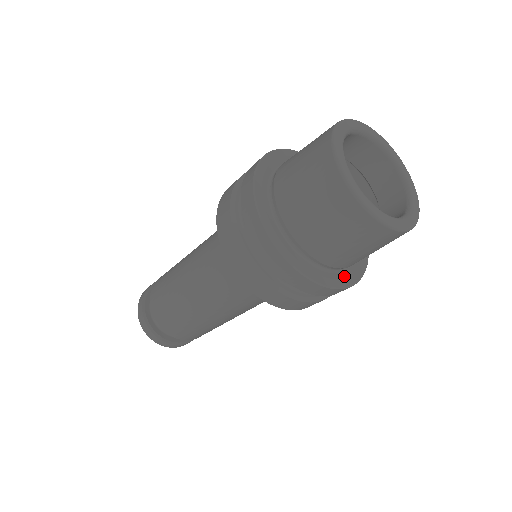
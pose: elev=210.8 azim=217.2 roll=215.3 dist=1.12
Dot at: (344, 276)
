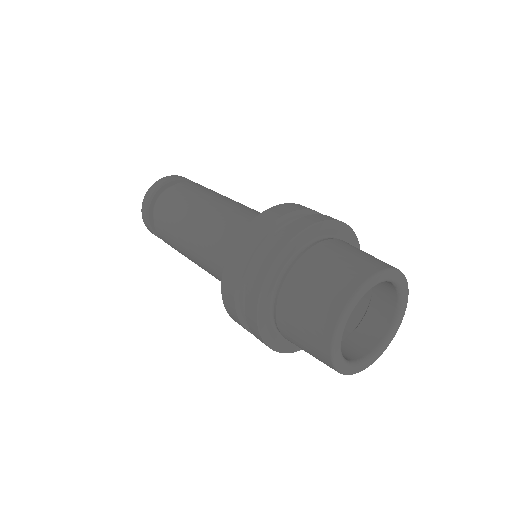
Dot at: occluded
